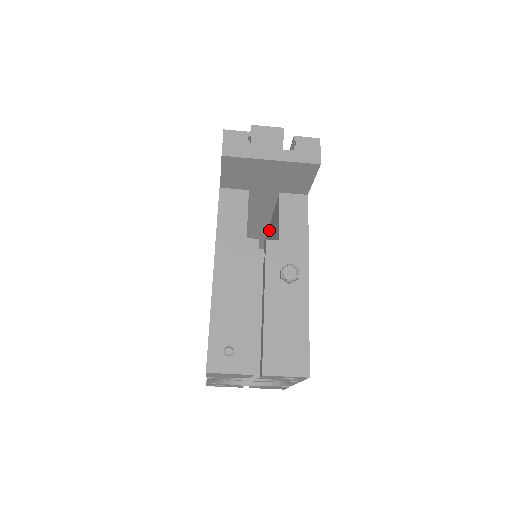
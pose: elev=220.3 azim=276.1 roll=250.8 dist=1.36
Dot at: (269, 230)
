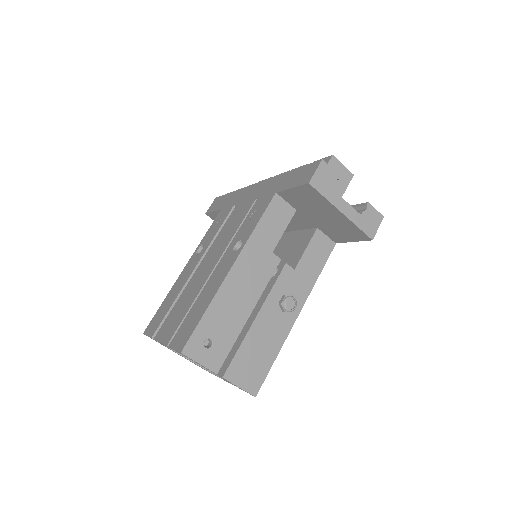
Dot at: occluded
